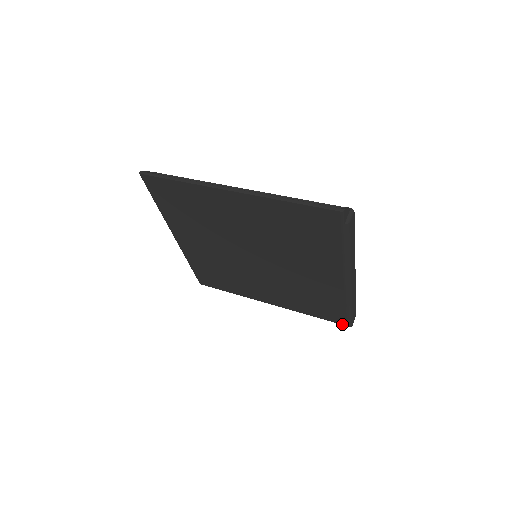
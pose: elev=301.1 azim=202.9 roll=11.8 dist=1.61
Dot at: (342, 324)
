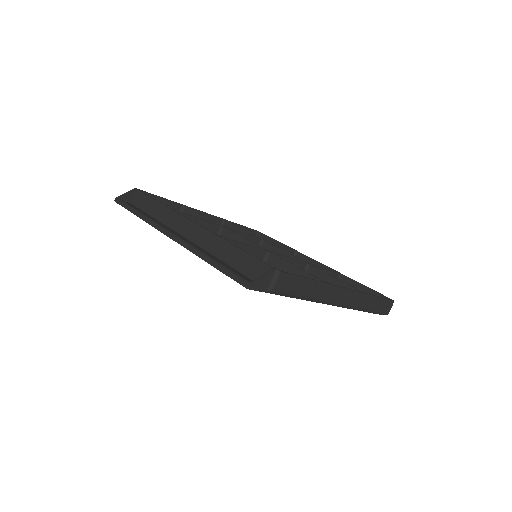
Dot at: occluded
